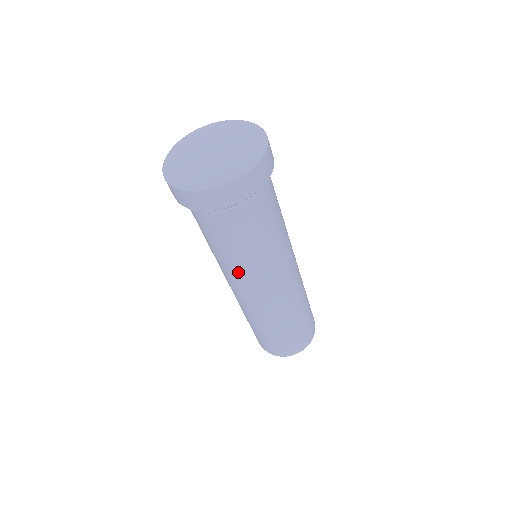
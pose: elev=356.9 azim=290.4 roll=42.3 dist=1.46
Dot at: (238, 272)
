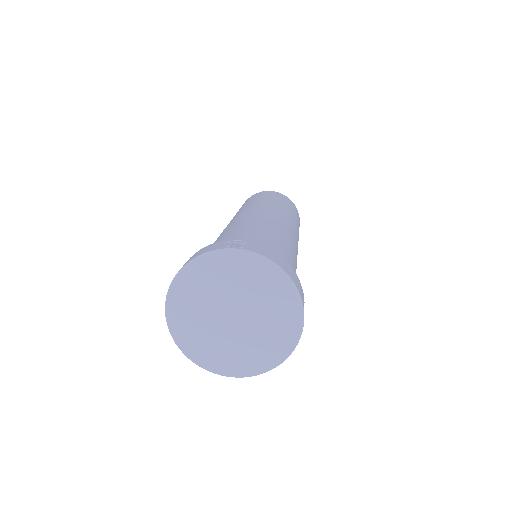
Dot at: occluded
